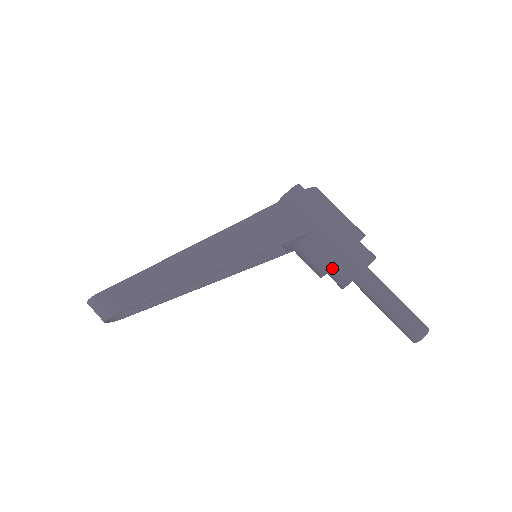
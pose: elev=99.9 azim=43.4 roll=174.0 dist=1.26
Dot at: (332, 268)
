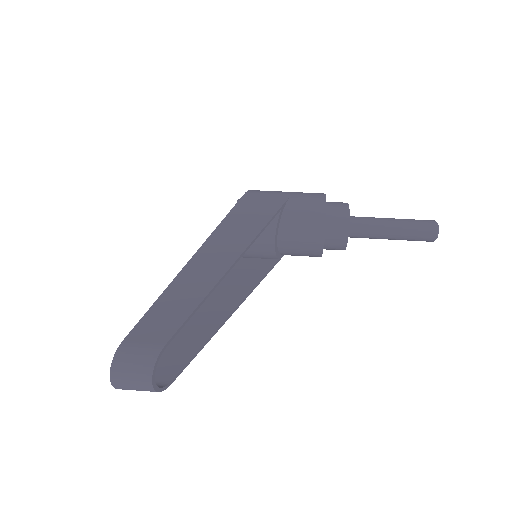
Dot at: occluded
